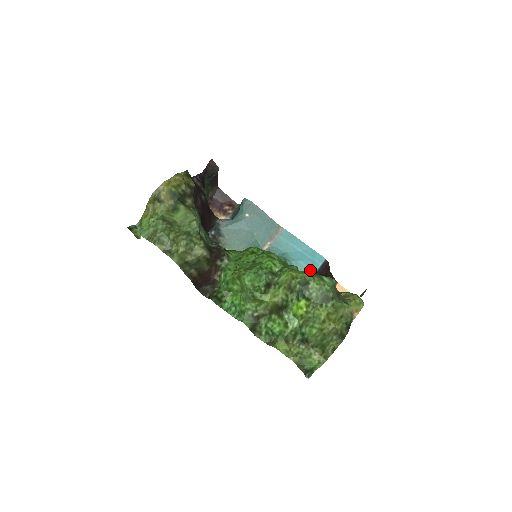
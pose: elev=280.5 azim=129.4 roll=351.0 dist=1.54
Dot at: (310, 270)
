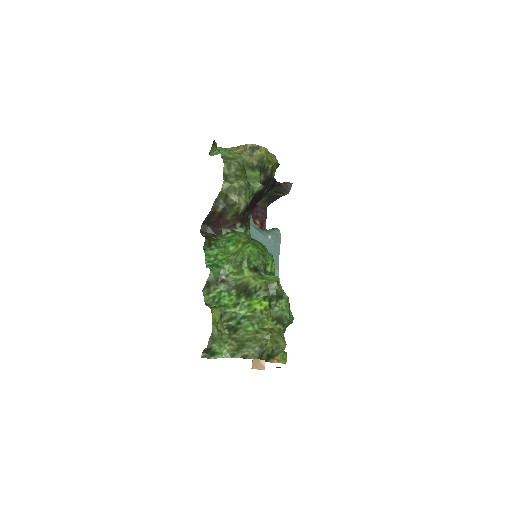
Dot at: occluded
